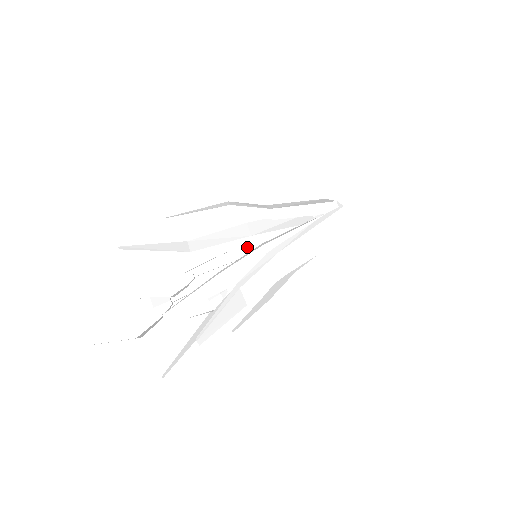
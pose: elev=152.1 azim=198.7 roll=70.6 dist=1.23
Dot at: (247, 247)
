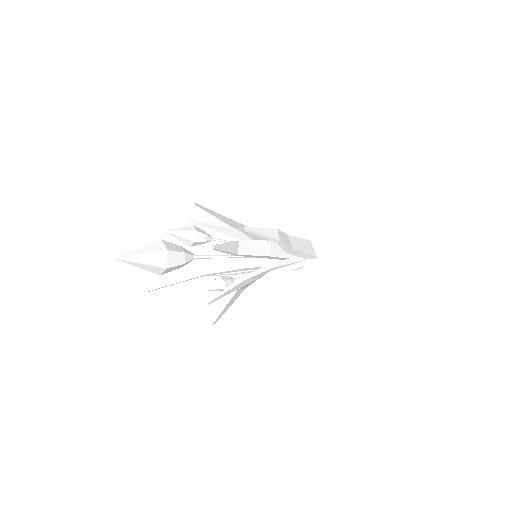
Dot at: (251, 236)
